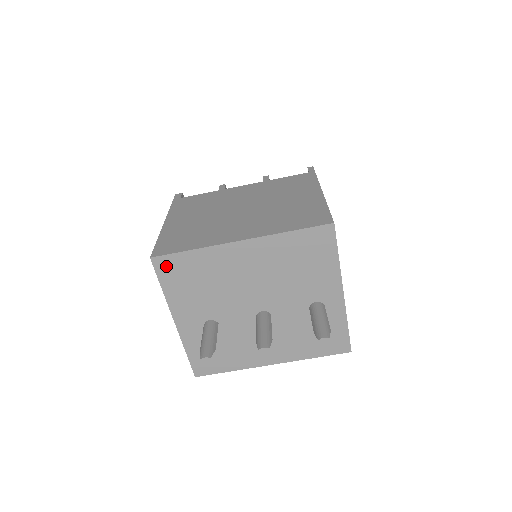
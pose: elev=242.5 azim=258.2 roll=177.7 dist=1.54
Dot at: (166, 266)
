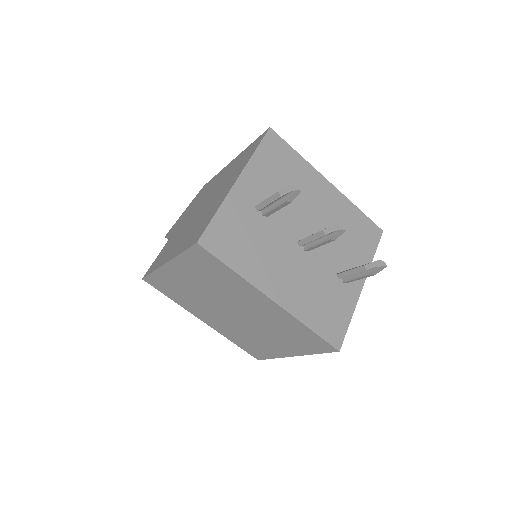
Dot at: (274, 143)
